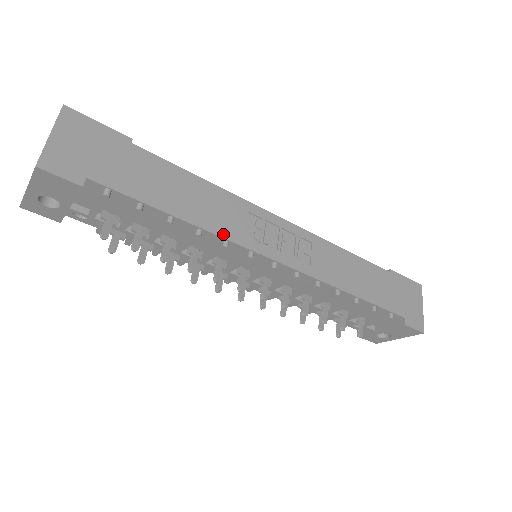
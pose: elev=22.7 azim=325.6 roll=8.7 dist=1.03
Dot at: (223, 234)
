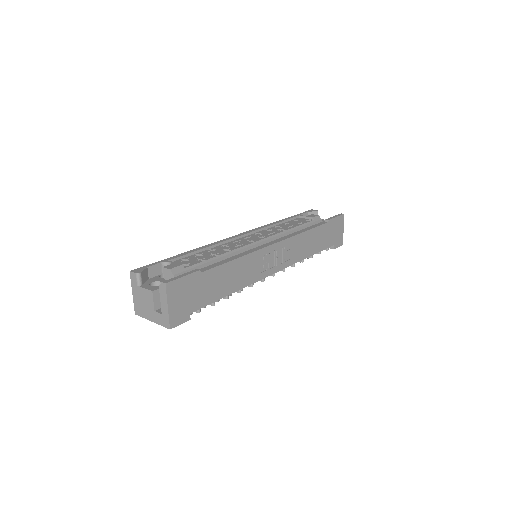
Dot at: (251, 282)
